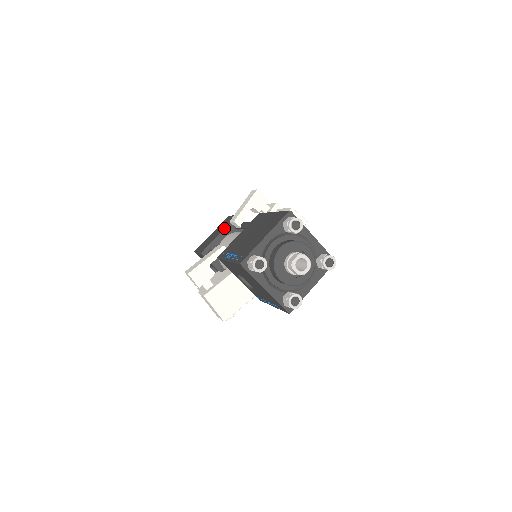
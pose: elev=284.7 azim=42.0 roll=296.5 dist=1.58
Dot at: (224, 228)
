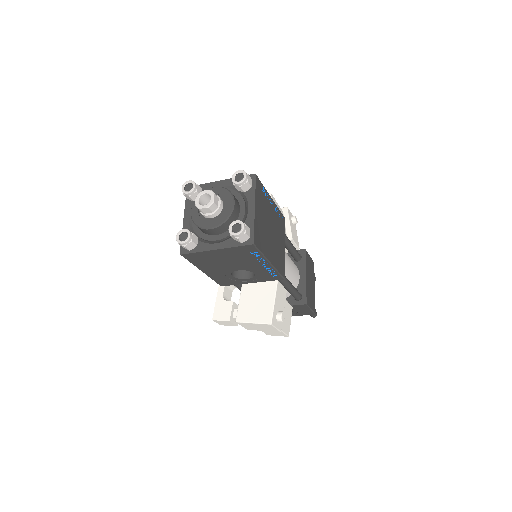
Dot at: occluded
